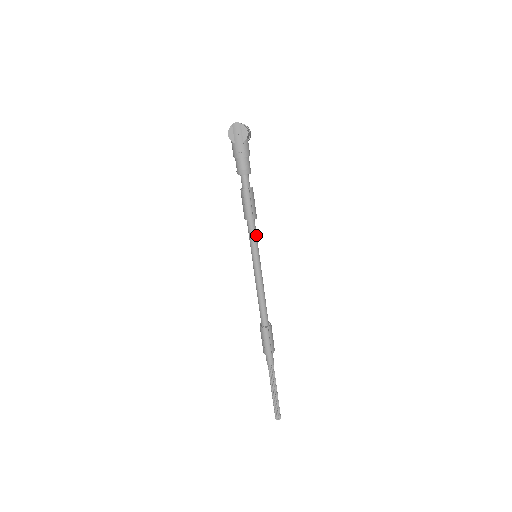
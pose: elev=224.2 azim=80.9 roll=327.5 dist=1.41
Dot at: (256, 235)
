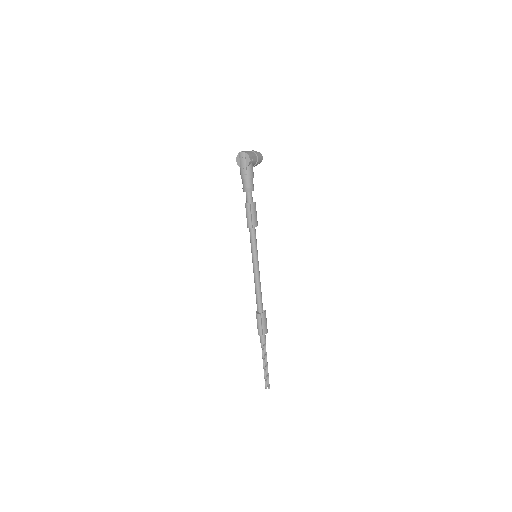
Dot at: (255, 240)
